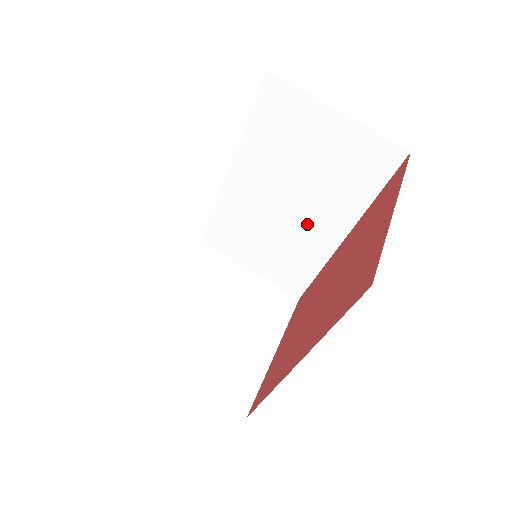
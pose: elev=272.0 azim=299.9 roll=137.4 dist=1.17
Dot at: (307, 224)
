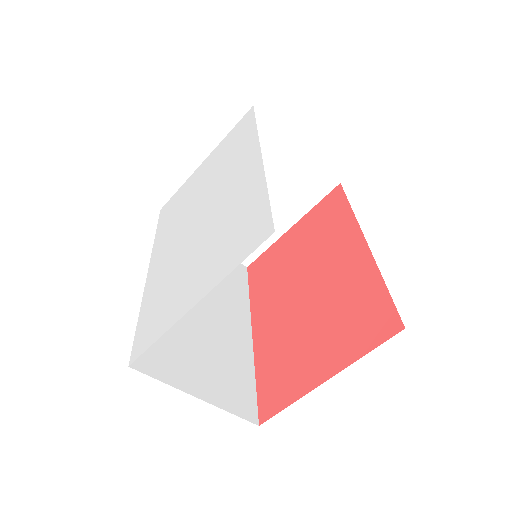
Dot at: occluded
